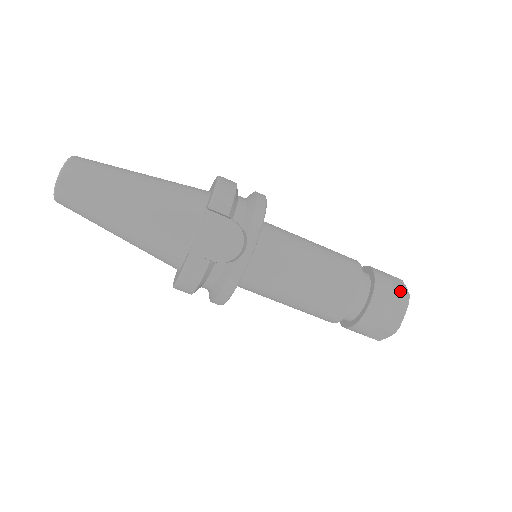
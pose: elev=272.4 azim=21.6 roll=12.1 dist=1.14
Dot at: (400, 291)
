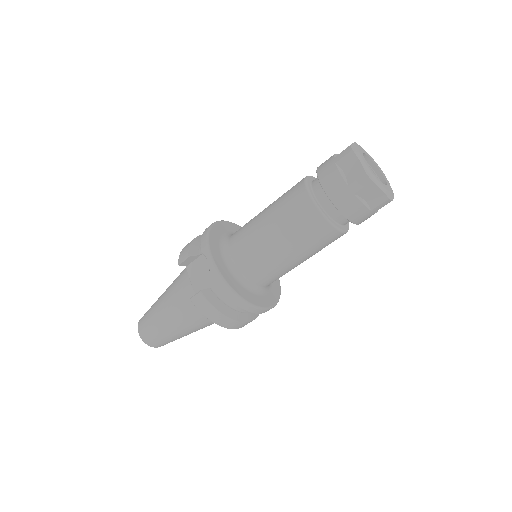
Dot at: (341, 153)
